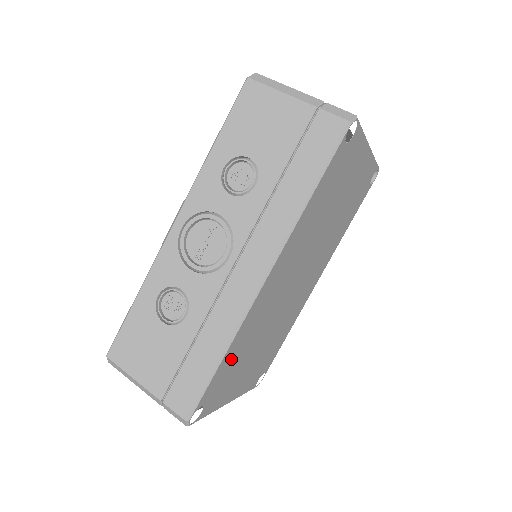
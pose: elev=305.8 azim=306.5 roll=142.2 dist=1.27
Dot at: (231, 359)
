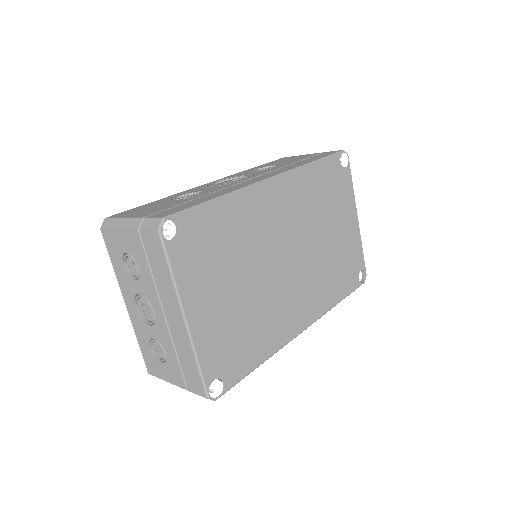
Dot at: (222, 223)
